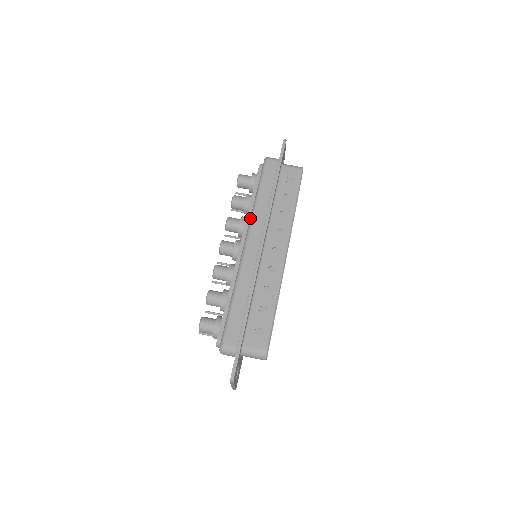
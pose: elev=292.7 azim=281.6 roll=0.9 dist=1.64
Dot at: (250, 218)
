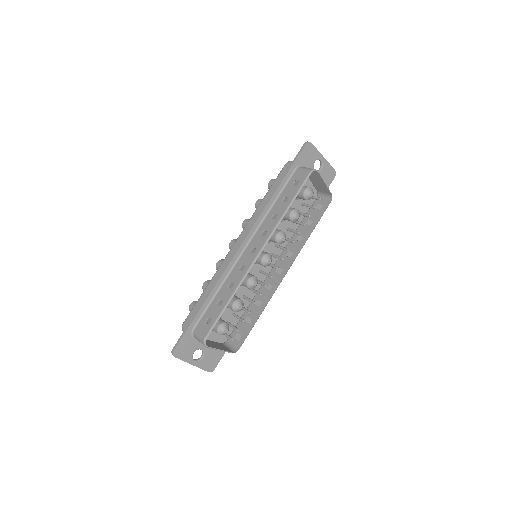
Dot at: (250, 219)
